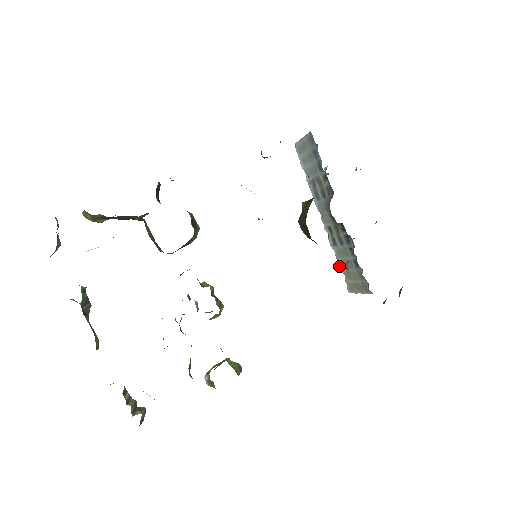
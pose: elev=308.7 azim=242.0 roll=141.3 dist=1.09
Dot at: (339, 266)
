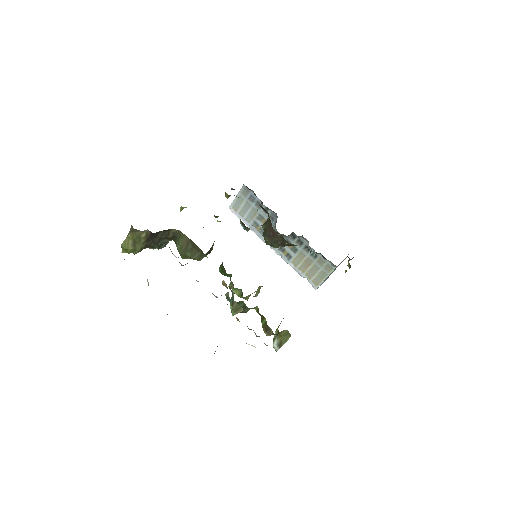
Dot at: (299, 274)
